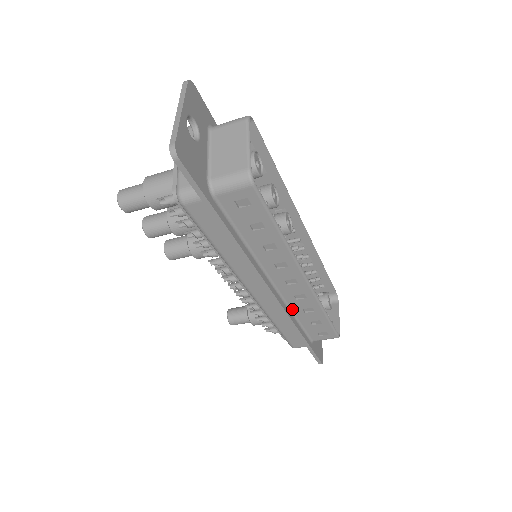
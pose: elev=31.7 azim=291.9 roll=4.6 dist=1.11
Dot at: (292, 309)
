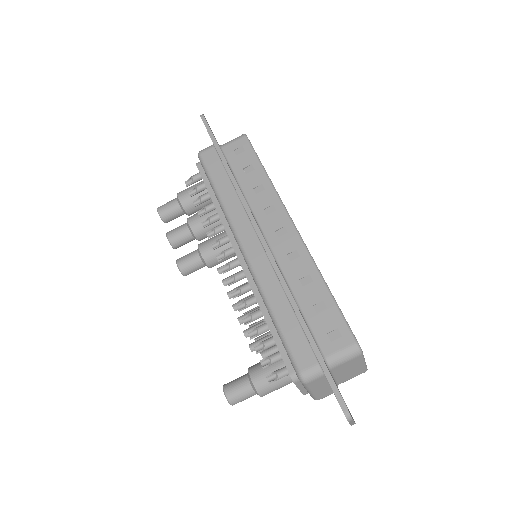
Dot at: (288, 281)
